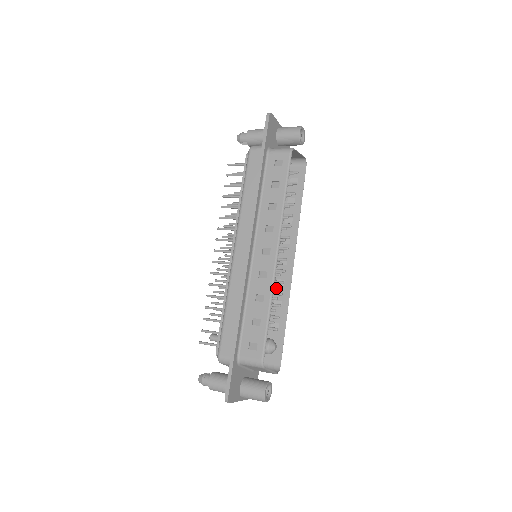
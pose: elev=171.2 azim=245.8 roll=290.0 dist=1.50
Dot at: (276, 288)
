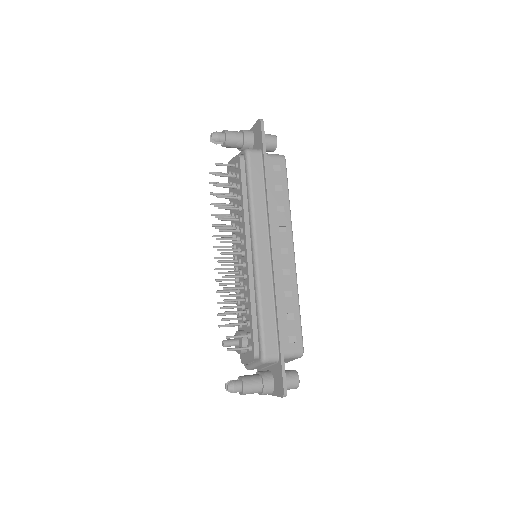
Dot at: occluded
